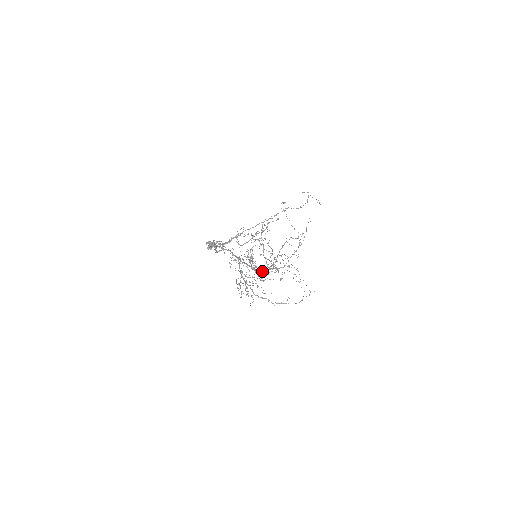
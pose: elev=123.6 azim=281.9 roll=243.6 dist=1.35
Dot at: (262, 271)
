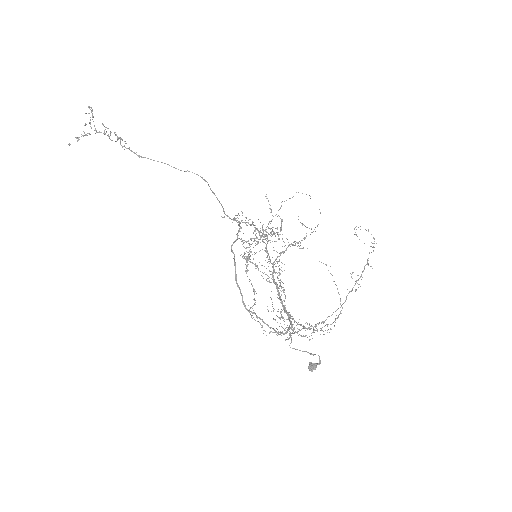
Dot at: occluded
